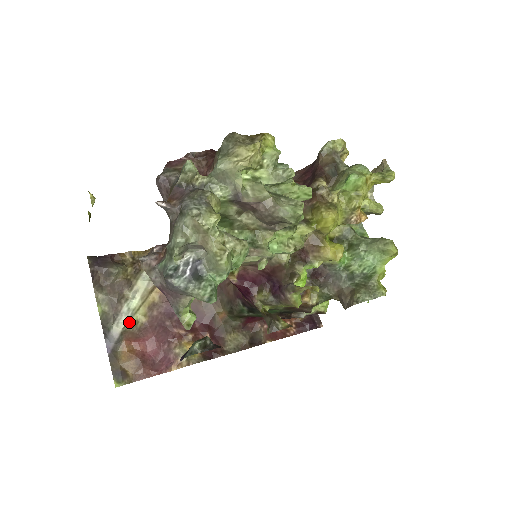
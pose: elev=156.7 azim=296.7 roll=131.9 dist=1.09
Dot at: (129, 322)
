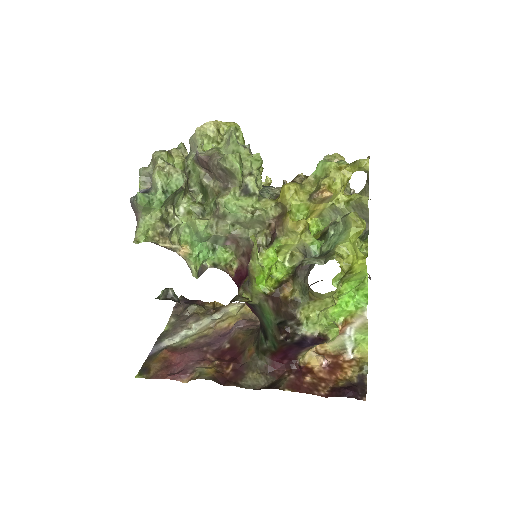
Dot at: (179, 342)
